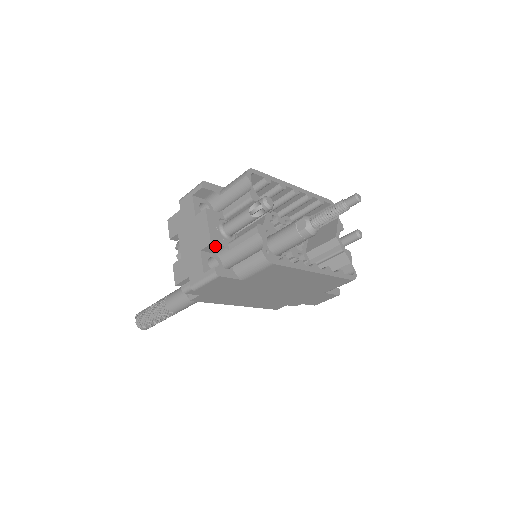
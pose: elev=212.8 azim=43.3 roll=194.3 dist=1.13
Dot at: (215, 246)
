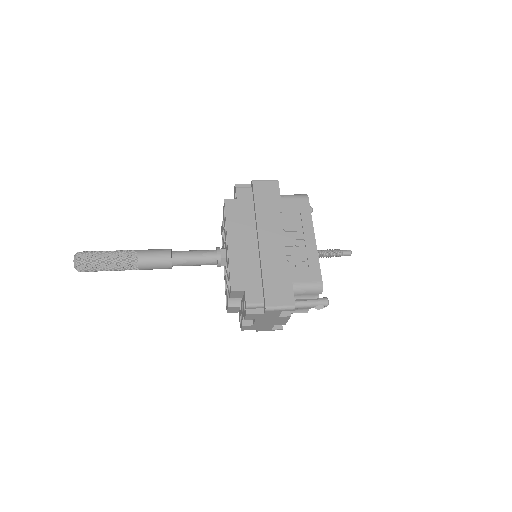
Dot at: occluded
